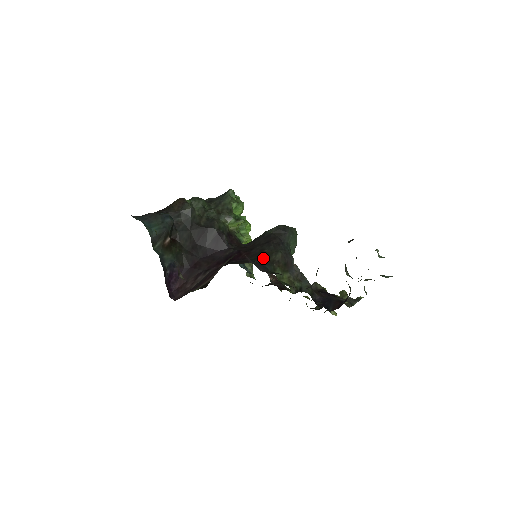
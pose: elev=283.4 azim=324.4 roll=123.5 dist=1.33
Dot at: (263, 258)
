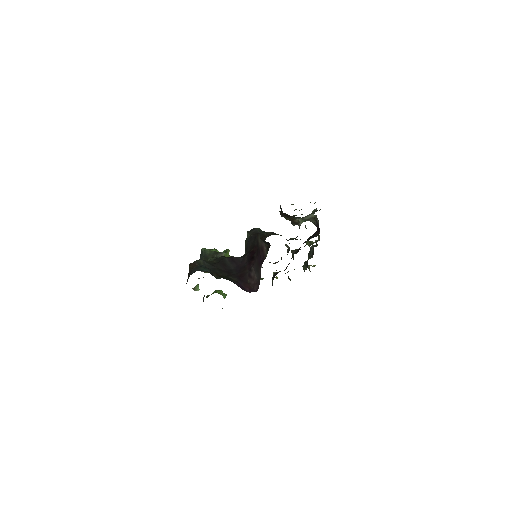
Dot at: (266, 237)
